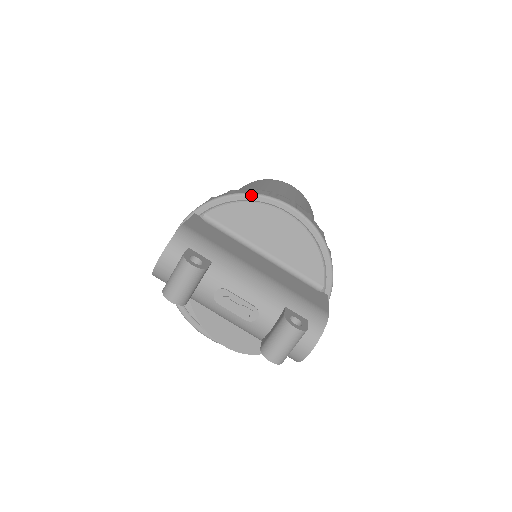
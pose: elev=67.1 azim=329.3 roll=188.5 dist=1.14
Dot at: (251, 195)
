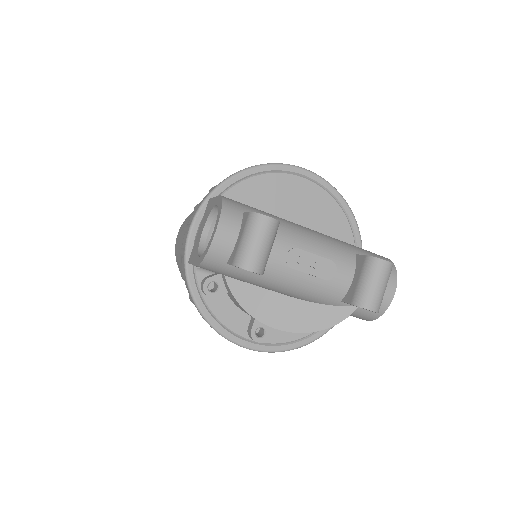
Dot at: (265, 165)
